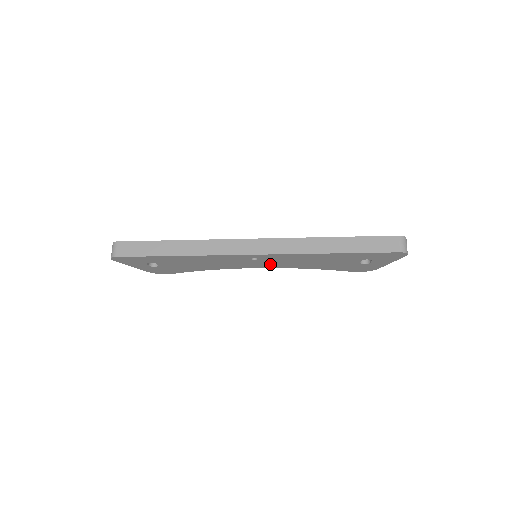
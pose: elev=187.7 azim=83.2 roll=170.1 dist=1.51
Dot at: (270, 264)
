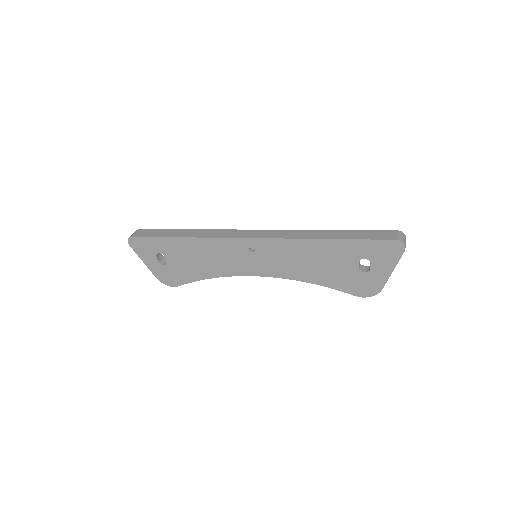
Dot at: (268, 266)
